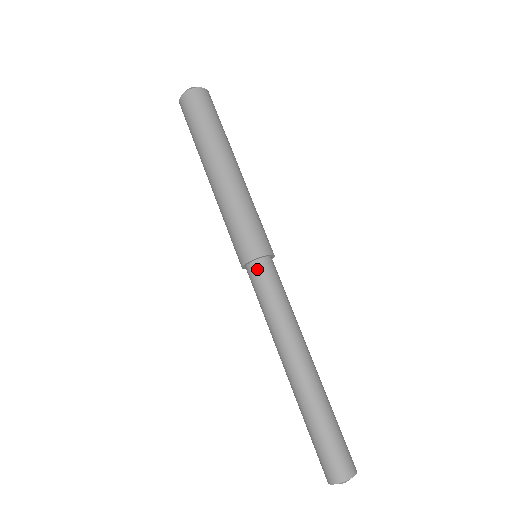
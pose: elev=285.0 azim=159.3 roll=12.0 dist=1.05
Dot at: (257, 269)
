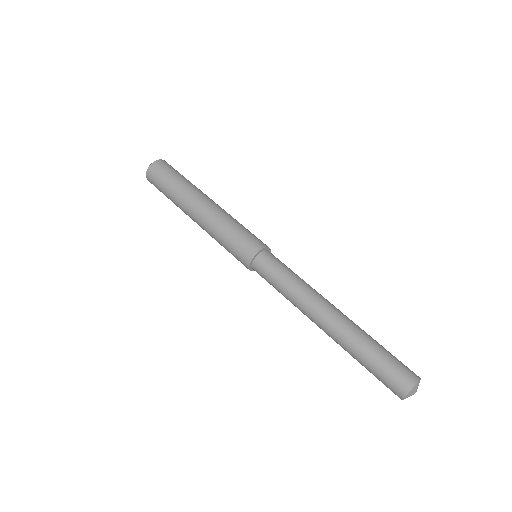
Dot at: (258, 266)
